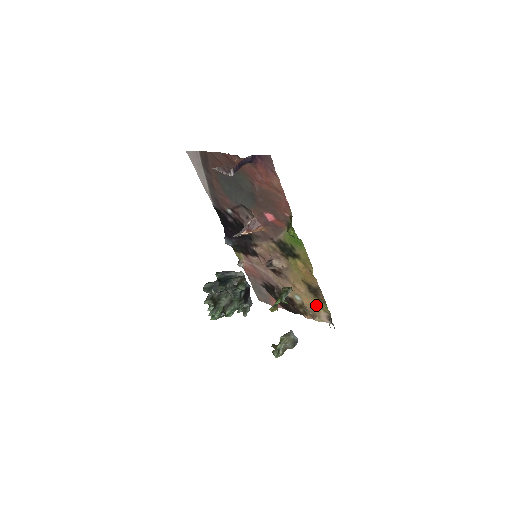
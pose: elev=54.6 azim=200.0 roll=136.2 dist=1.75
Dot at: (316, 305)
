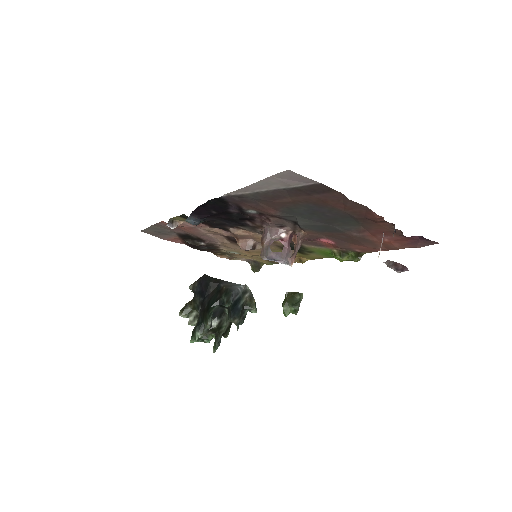
Dot at: (252, 258)
